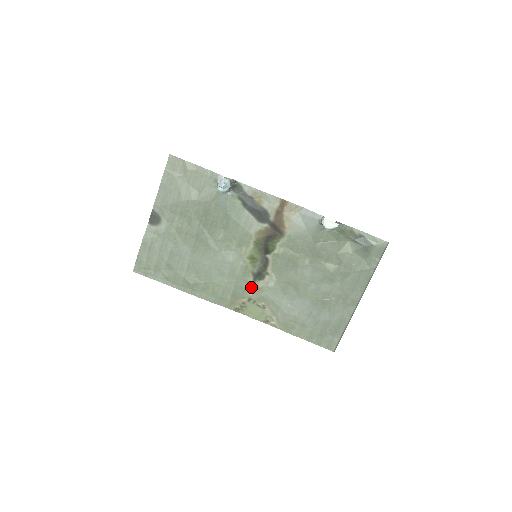
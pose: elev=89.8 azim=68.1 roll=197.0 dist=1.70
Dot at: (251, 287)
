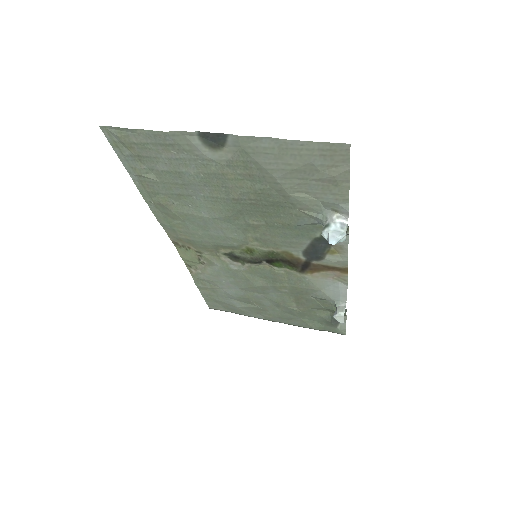
Dot at: (214, 252)
